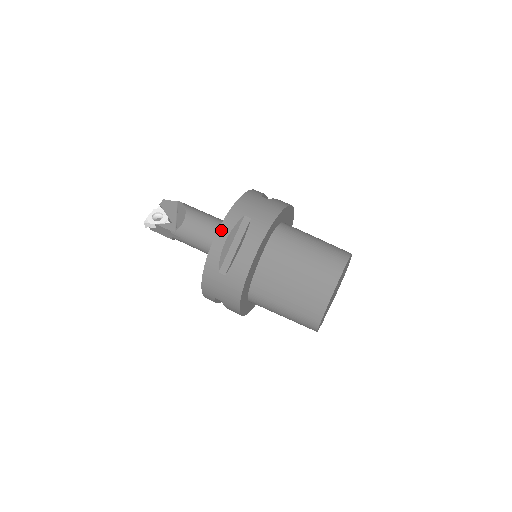
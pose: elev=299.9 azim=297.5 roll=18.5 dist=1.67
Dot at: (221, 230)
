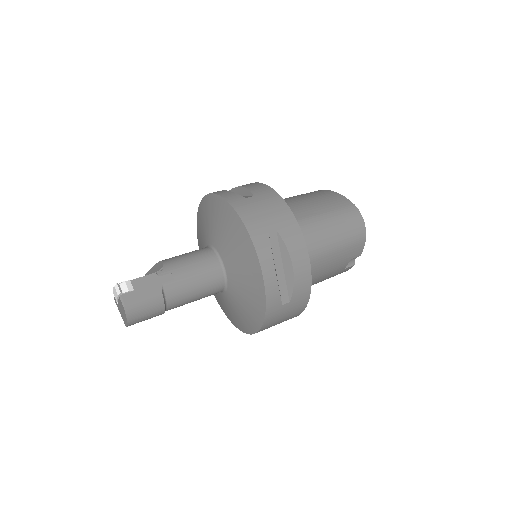
Dot at: occluded
